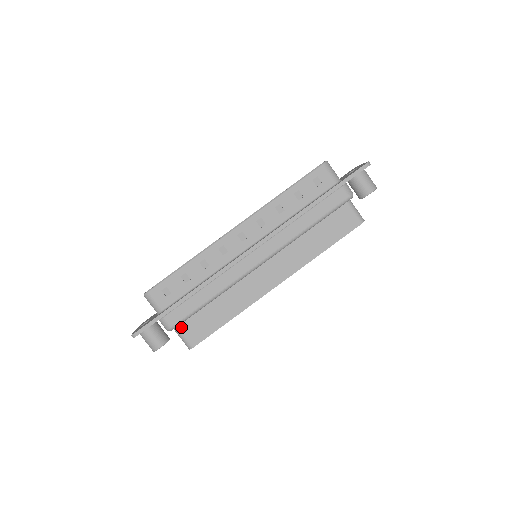
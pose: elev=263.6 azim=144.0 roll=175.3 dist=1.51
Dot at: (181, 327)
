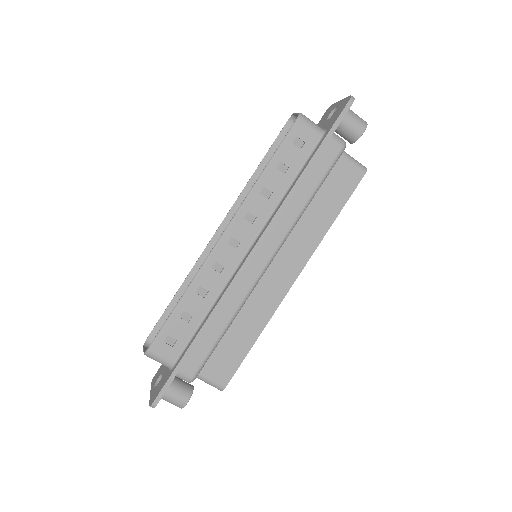
Dot at: (202, 372)
